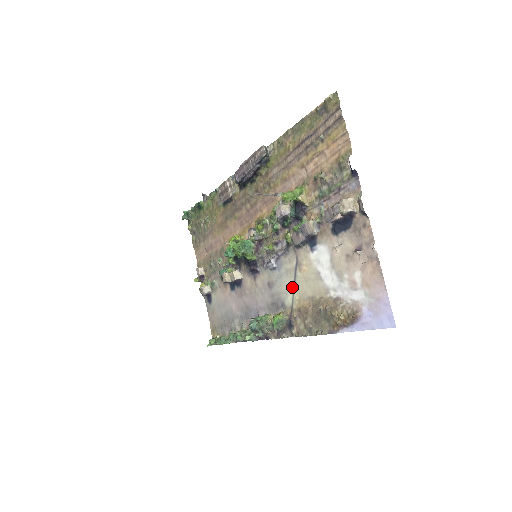
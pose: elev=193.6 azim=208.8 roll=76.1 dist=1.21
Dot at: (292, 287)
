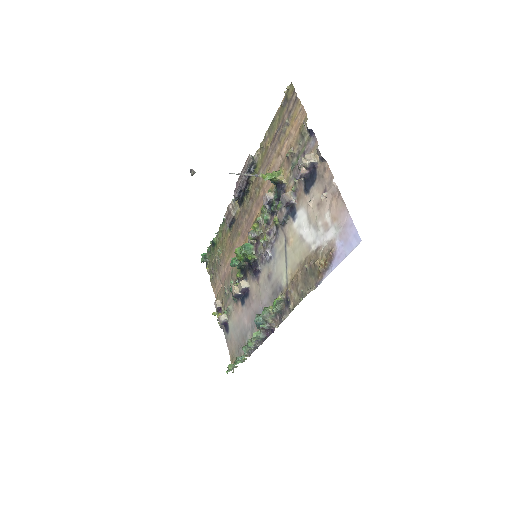
Dot at: (285, 265)
